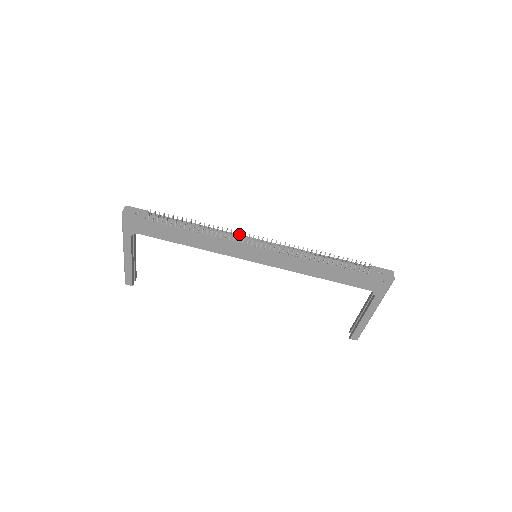
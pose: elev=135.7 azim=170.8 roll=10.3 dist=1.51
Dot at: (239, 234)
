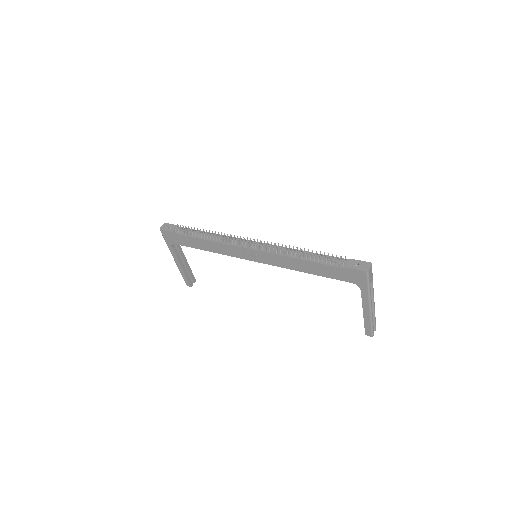
Dot at: occluded
